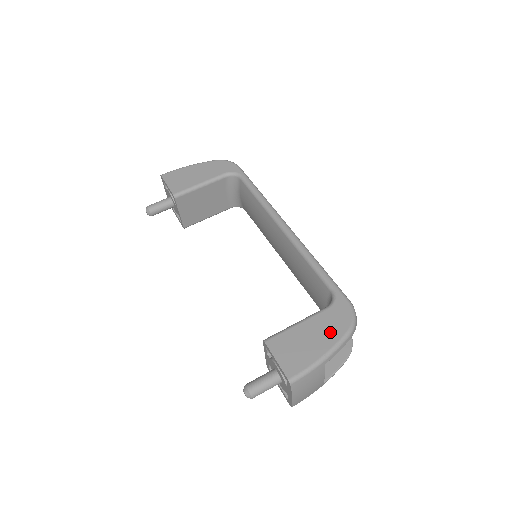
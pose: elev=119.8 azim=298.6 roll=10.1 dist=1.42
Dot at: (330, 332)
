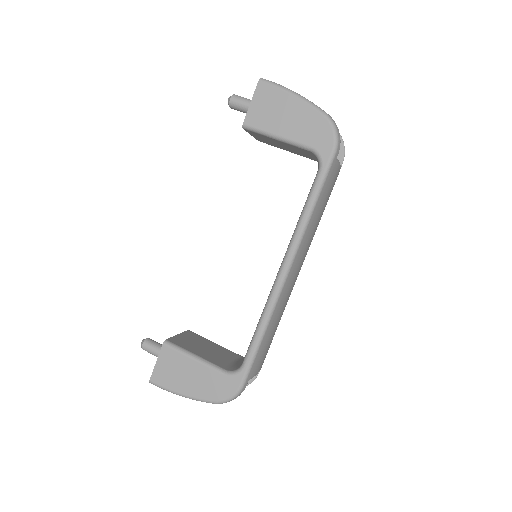
Dot at: (203, 388)
